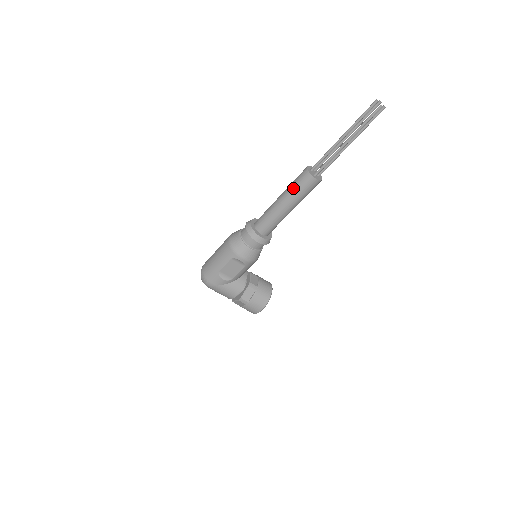
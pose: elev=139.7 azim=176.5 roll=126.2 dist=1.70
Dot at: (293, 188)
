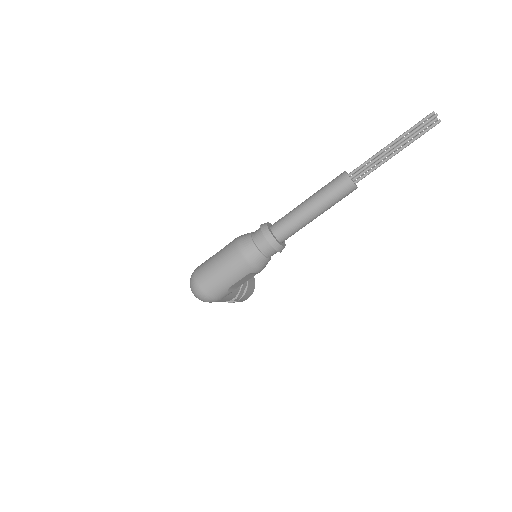
Dot at: (332, 198)
